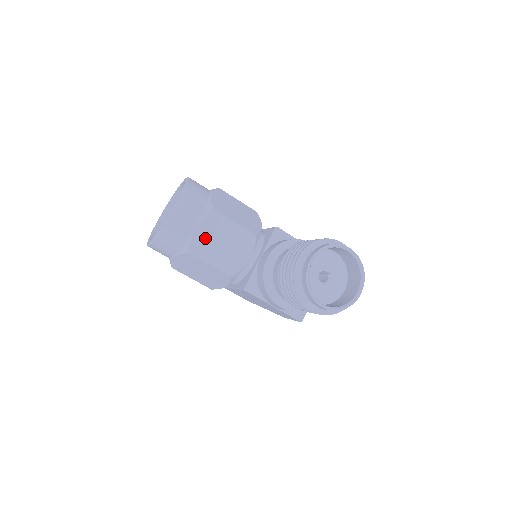
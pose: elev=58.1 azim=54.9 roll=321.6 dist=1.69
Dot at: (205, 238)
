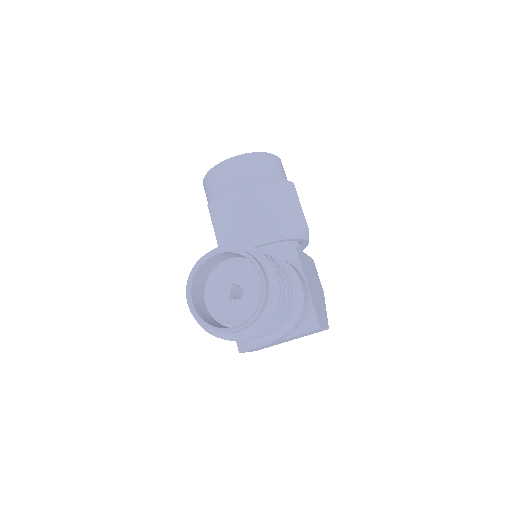
Dot at: (227, 202)
